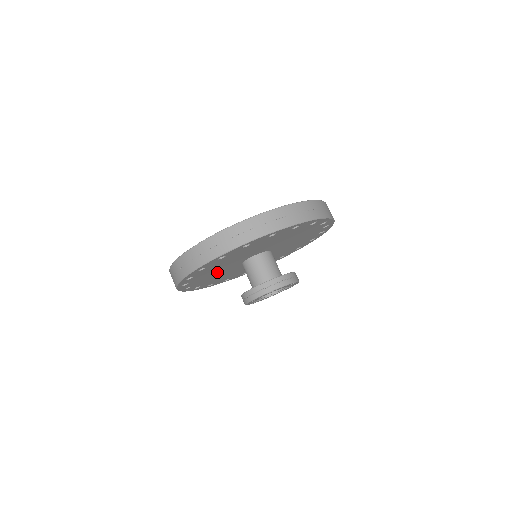
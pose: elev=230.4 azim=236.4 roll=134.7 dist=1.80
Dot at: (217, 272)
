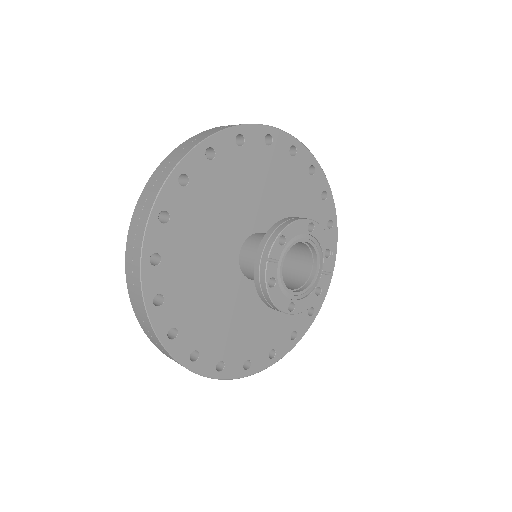
Dot at: (212, 297)
